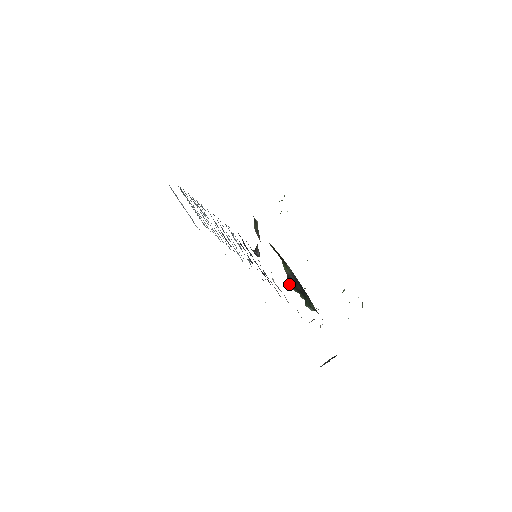
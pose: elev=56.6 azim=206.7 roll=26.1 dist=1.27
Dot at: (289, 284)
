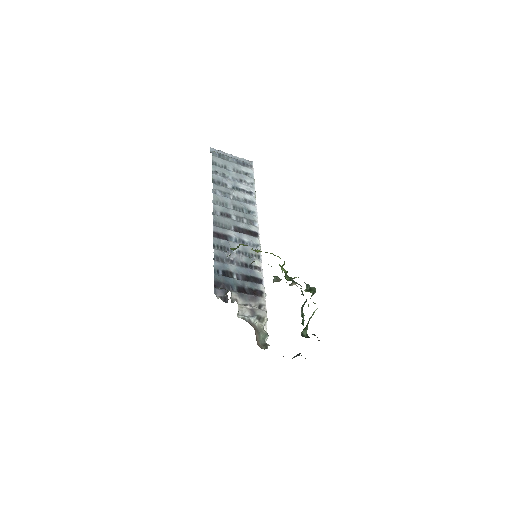
Dot at: occluded
